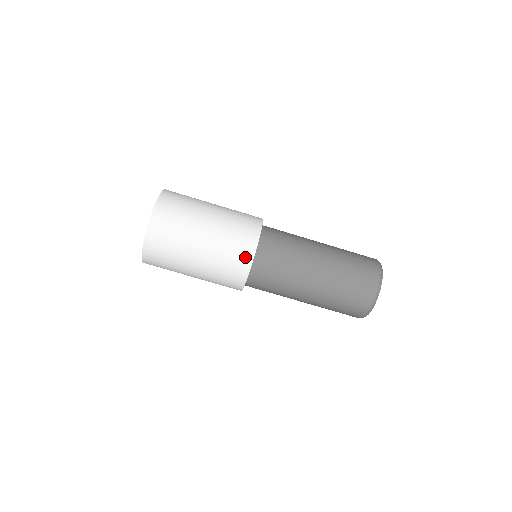
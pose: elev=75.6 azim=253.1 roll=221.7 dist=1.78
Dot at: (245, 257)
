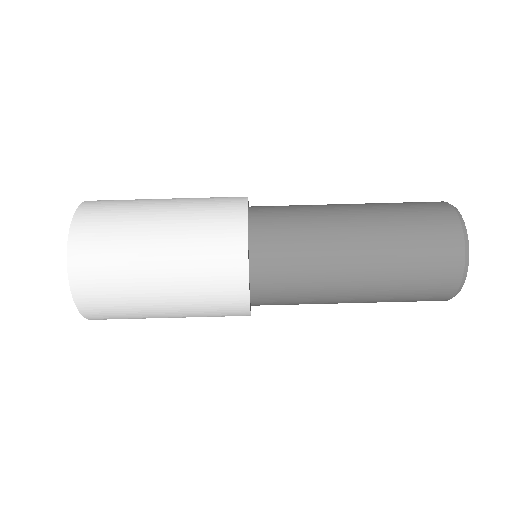
Dot at: (234, 205)
